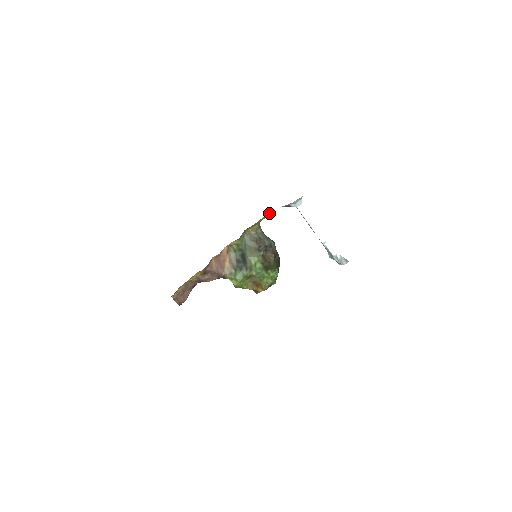
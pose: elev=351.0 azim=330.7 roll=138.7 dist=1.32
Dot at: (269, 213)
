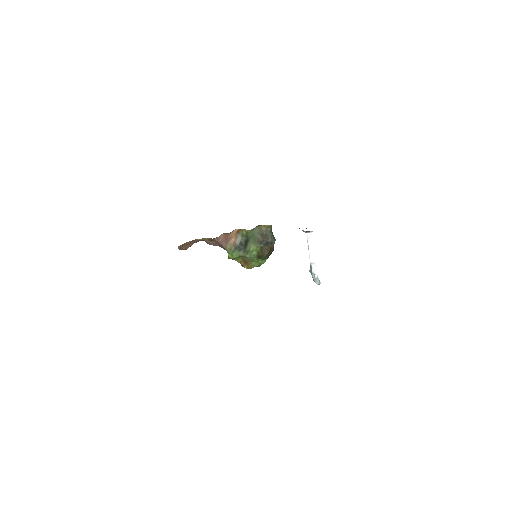
Dot at: occluded
